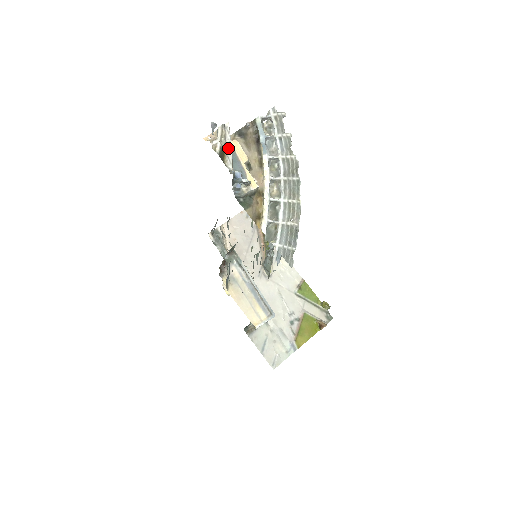
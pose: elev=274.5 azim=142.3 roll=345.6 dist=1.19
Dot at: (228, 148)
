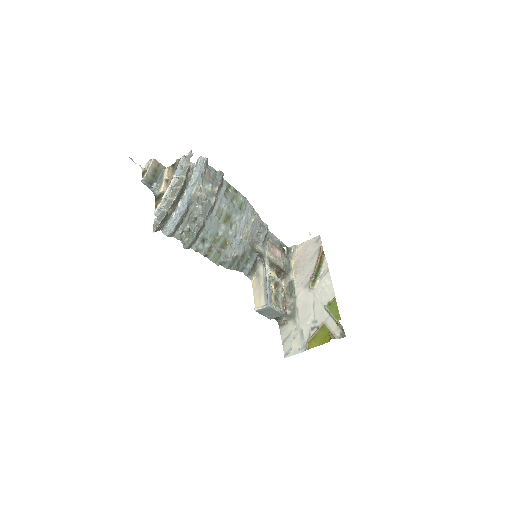
Dot at: (147, 170)
